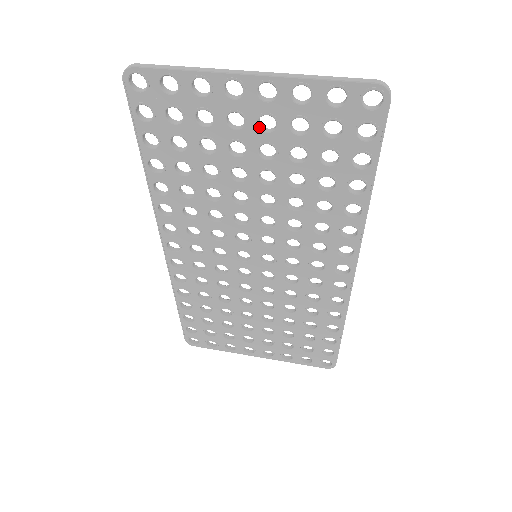
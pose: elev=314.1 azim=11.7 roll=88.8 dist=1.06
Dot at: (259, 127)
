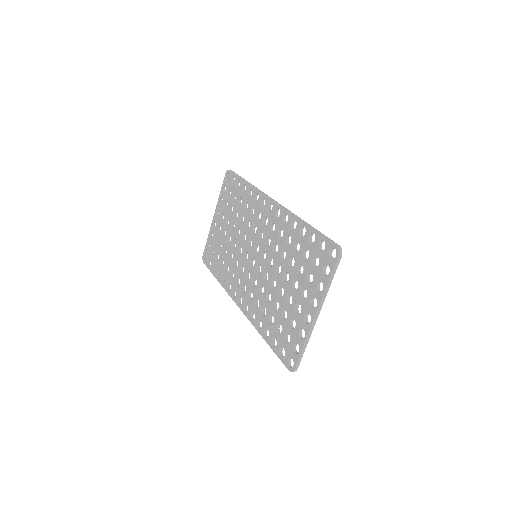
Dot at: (222, 221)
